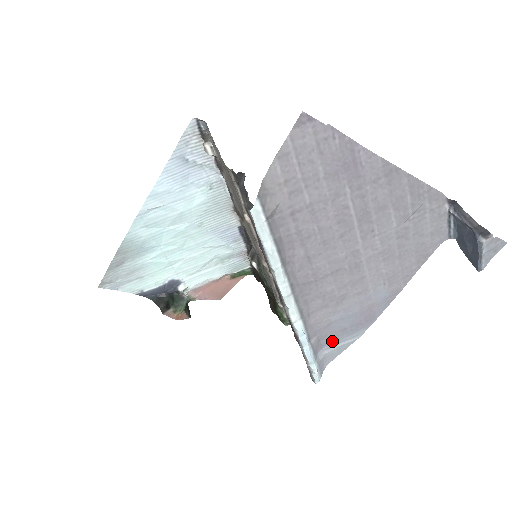
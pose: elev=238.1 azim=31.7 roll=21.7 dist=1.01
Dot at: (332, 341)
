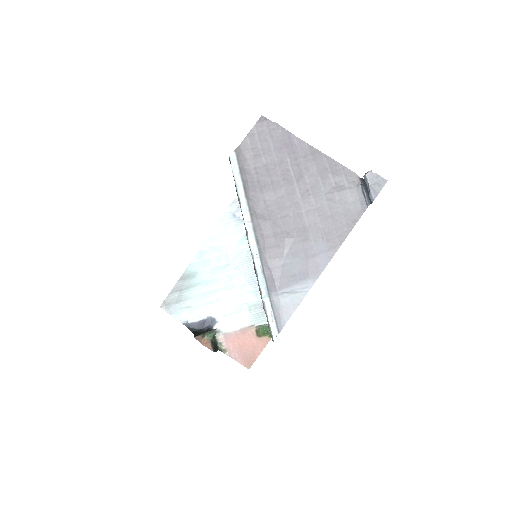
Dot at: (285, 286)
